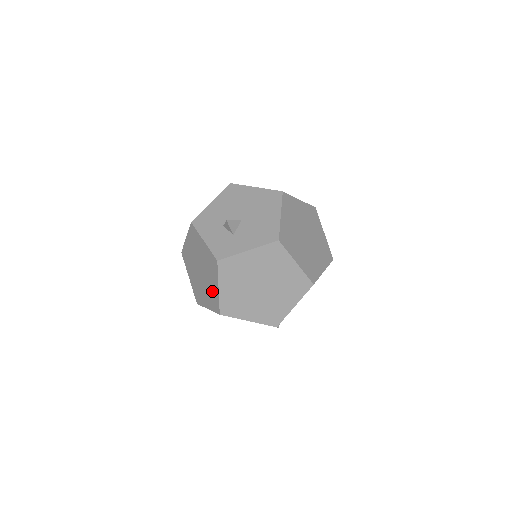
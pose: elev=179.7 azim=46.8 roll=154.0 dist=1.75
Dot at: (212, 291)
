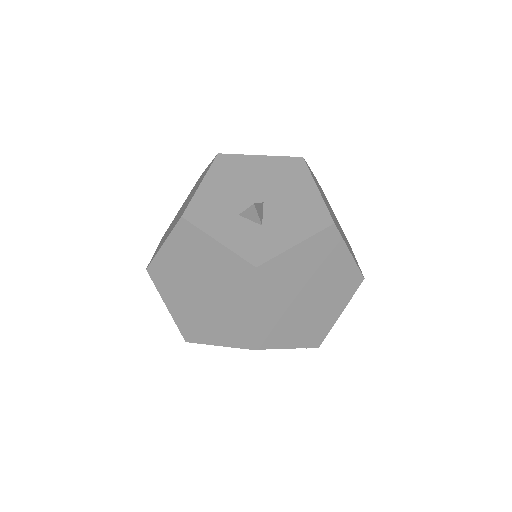
Dot at: (234, 317)
